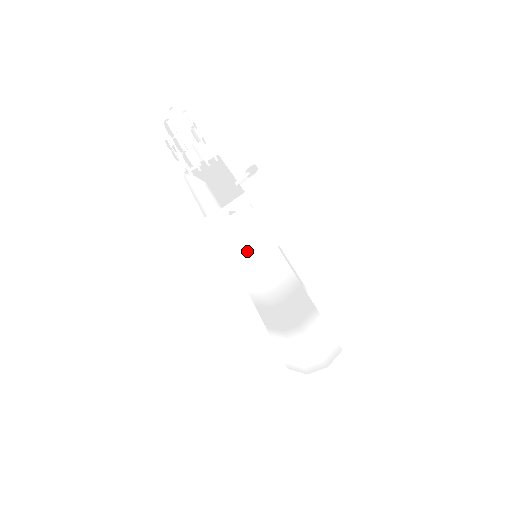
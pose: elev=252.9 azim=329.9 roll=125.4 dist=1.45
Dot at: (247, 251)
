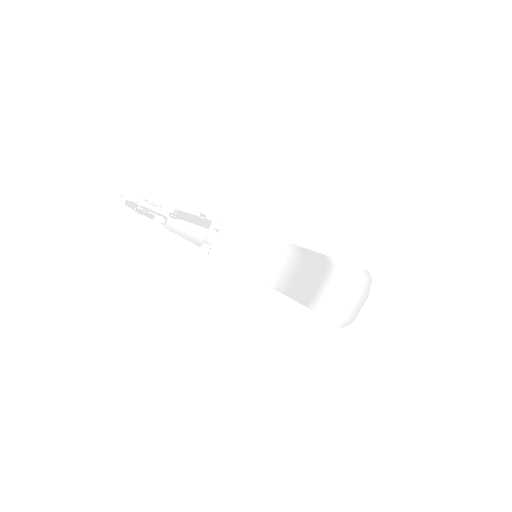
Dot at: (250, 239)
